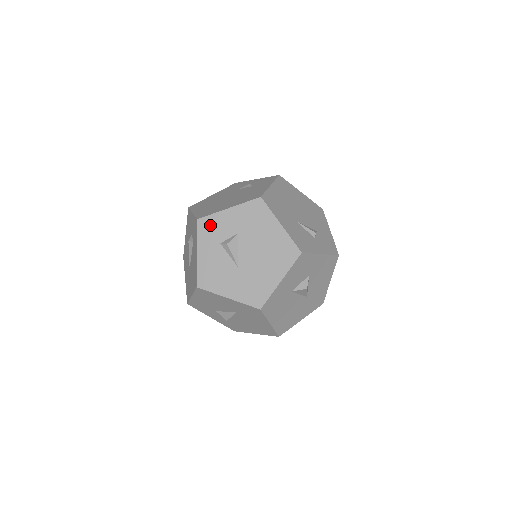
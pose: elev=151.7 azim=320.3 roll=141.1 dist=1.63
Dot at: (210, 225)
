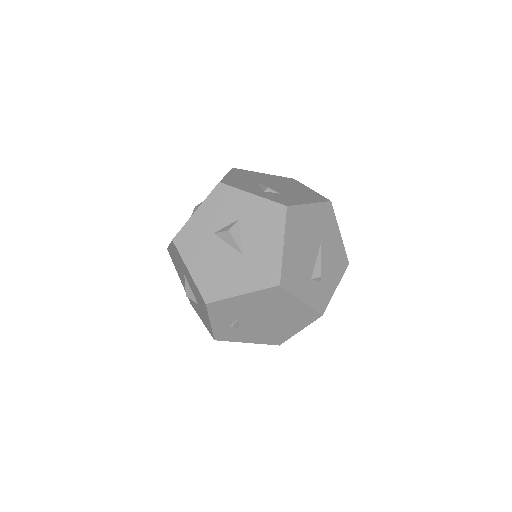
Dot at: occluded
